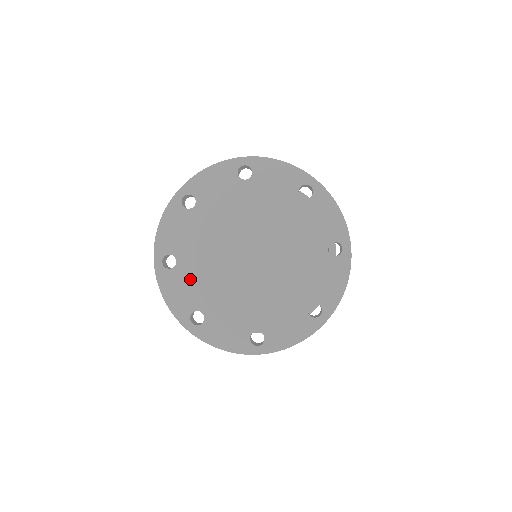
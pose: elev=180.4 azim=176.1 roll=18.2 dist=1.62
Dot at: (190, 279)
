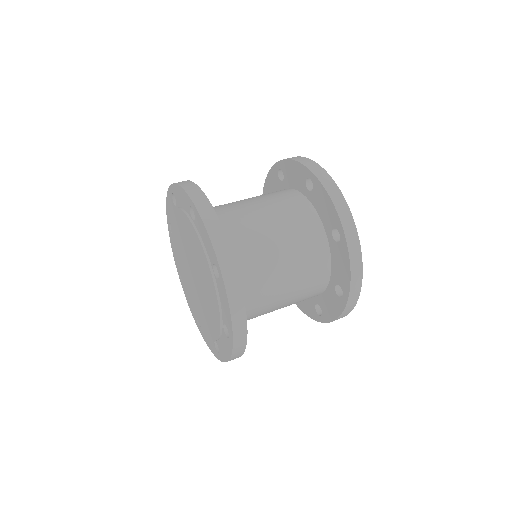
Dot at: (174, 221)
